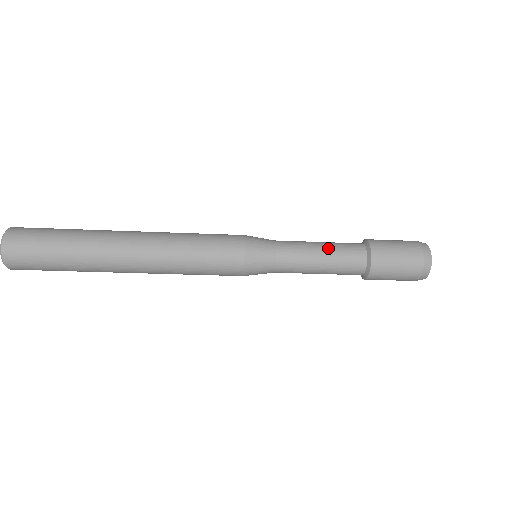
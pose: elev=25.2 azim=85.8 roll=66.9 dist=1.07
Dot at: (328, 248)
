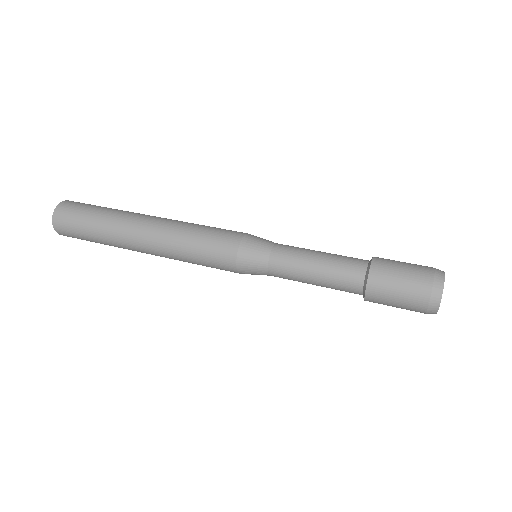
Dot at: (322, 269)
